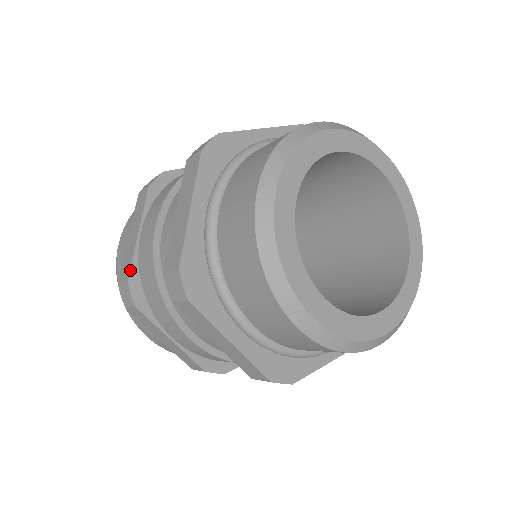
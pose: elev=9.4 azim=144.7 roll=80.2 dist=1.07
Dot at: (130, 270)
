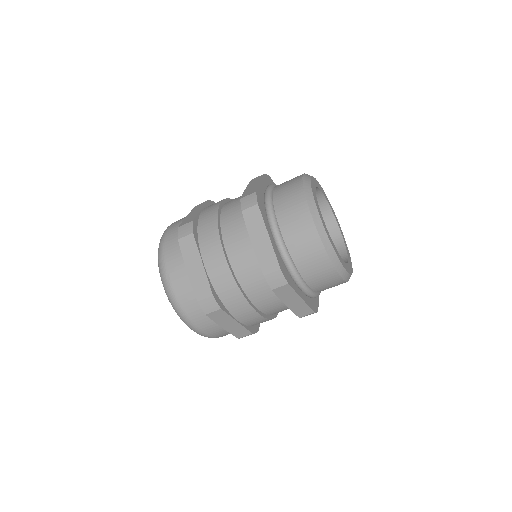
Dot at: (195, 218)
